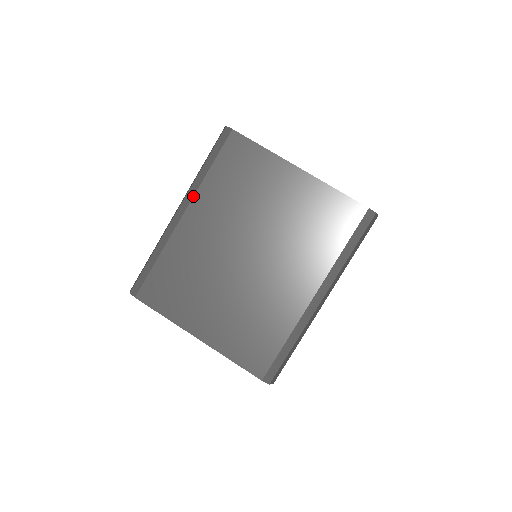
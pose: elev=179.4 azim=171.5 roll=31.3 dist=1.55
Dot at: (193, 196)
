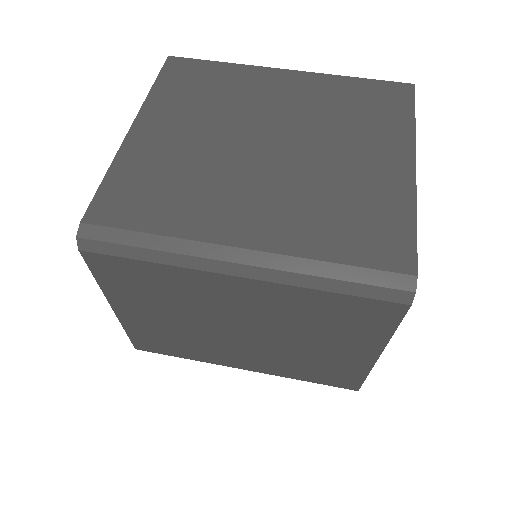
Dot at: (275, 282)
